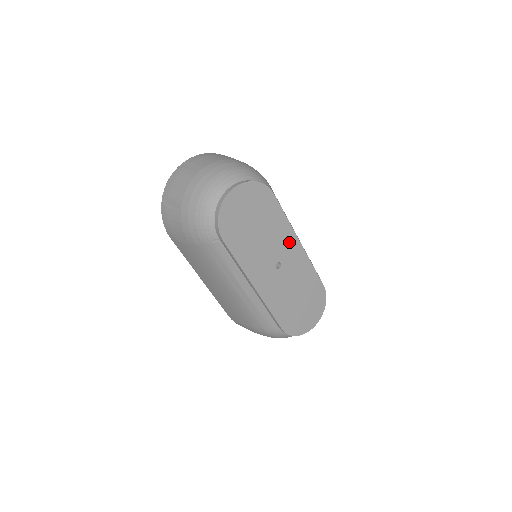
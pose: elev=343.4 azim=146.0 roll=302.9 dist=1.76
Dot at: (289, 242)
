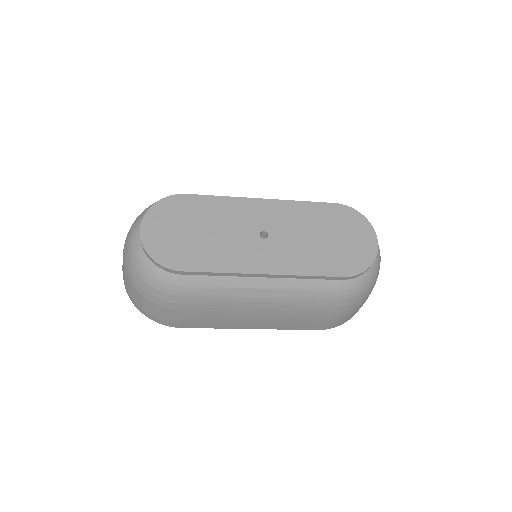
Dot at: (249, 209)
